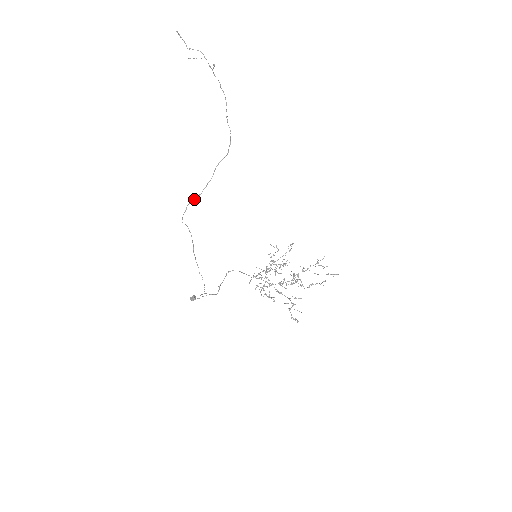
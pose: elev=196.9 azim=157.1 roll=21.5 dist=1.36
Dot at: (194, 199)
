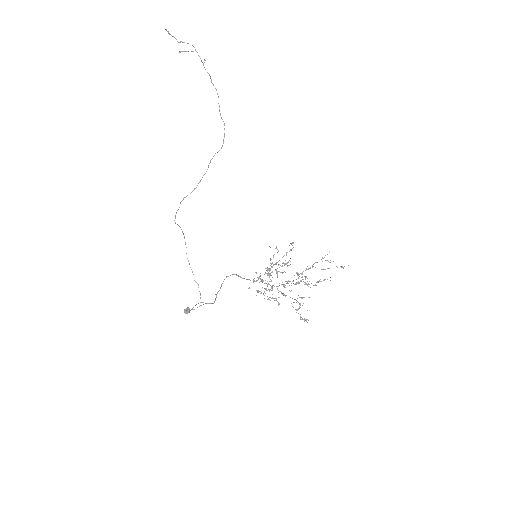
Dot at: occluded
